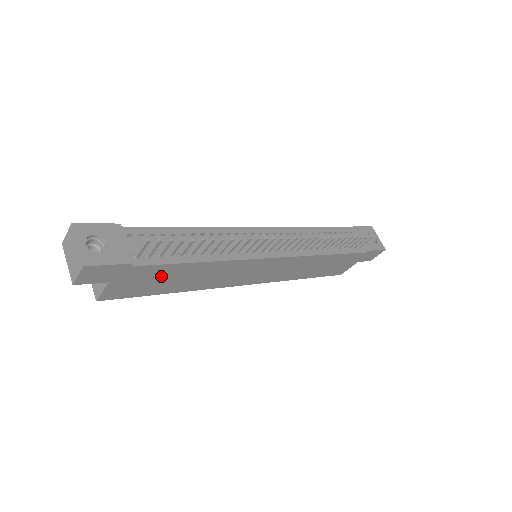
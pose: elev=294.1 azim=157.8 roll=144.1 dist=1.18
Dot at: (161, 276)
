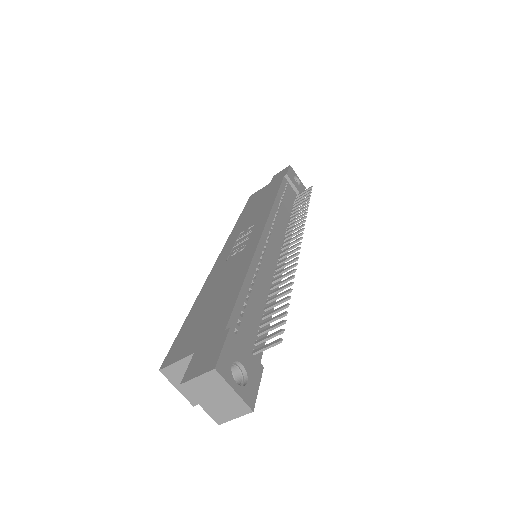
Dot at: occluded
